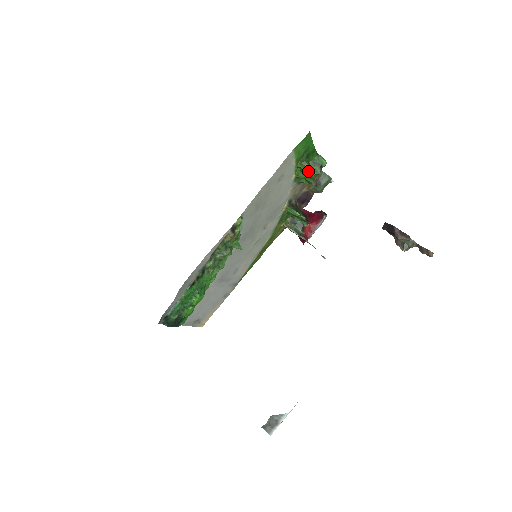
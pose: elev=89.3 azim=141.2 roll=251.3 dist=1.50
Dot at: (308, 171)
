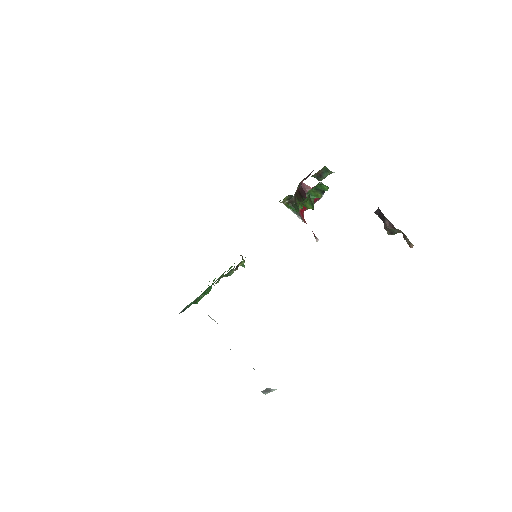
Dot at: occluded
